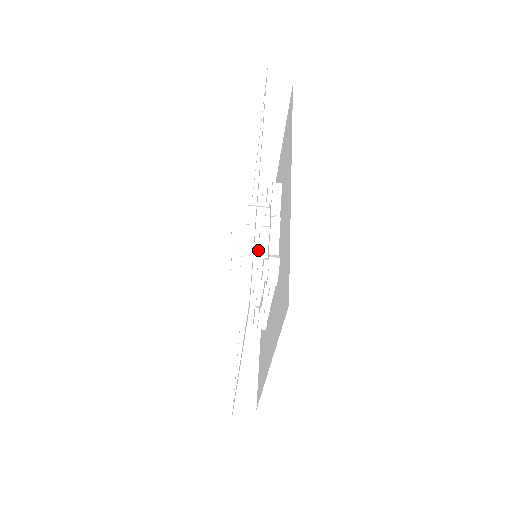
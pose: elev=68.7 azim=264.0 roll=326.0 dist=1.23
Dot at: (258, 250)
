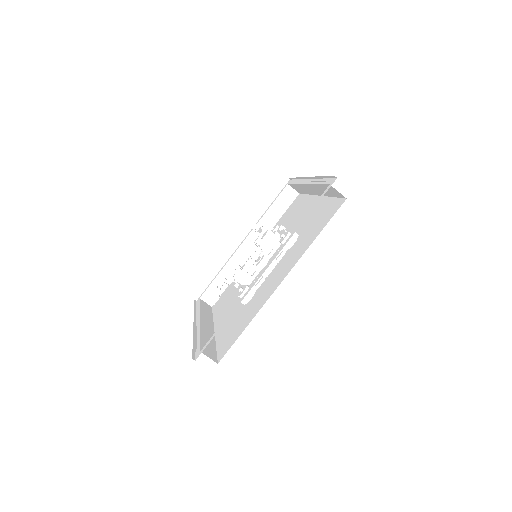
Dot at: occluded
